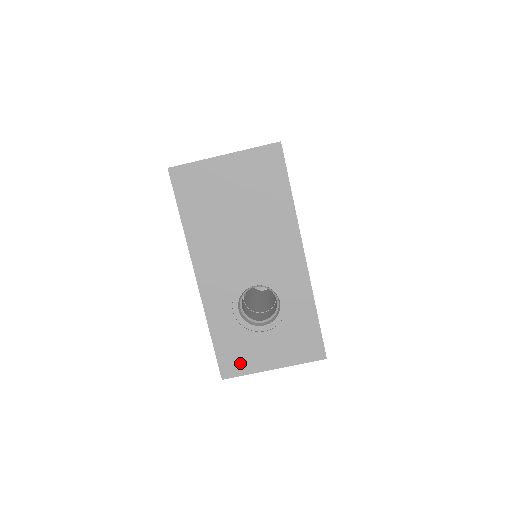
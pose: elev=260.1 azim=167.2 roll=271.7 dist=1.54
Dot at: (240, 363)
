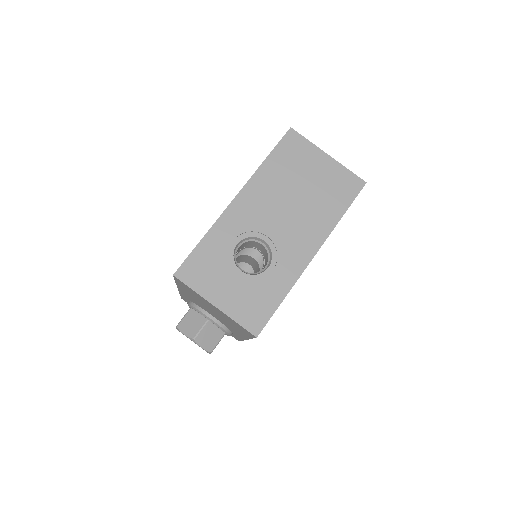
Dot at: (198, 277)
